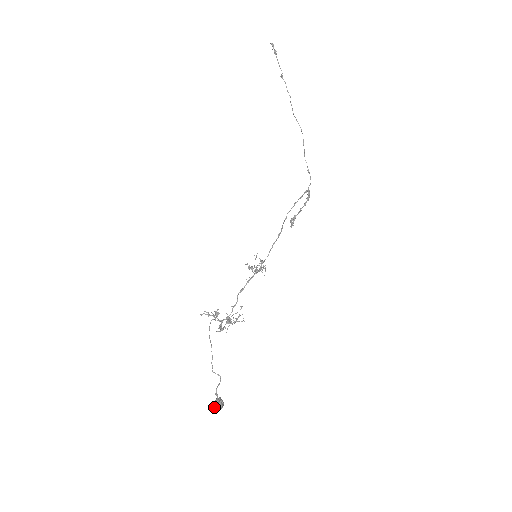
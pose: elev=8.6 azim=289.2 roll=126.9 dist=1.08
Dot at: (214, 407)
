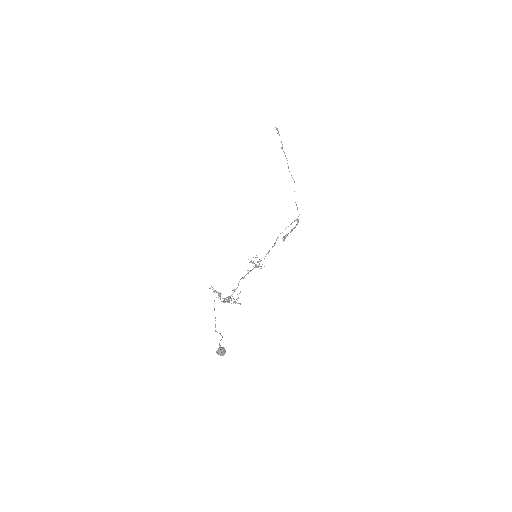
Dot at: (219, 351)
